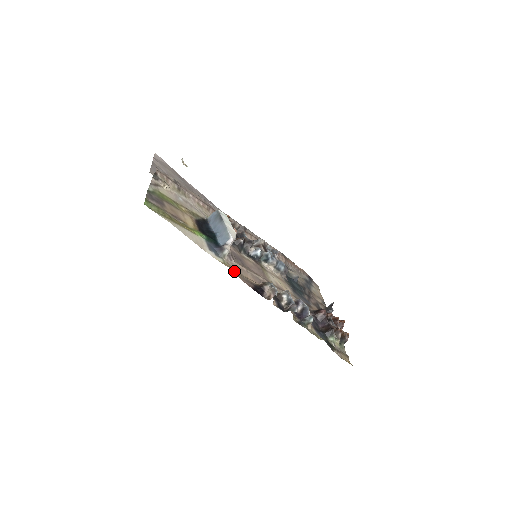
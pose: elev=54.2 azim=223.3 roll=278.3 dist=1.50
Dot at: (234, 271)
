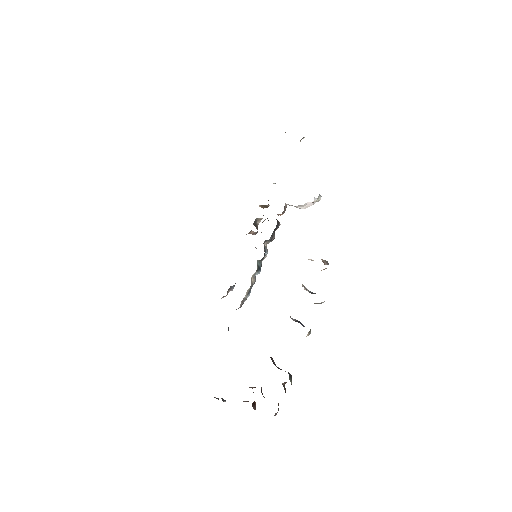
Dot at: occluded
